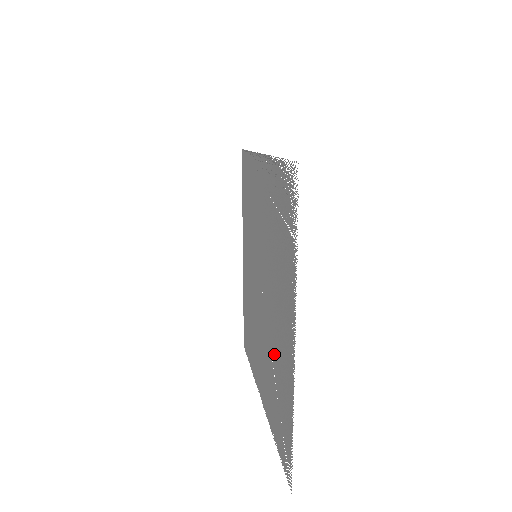
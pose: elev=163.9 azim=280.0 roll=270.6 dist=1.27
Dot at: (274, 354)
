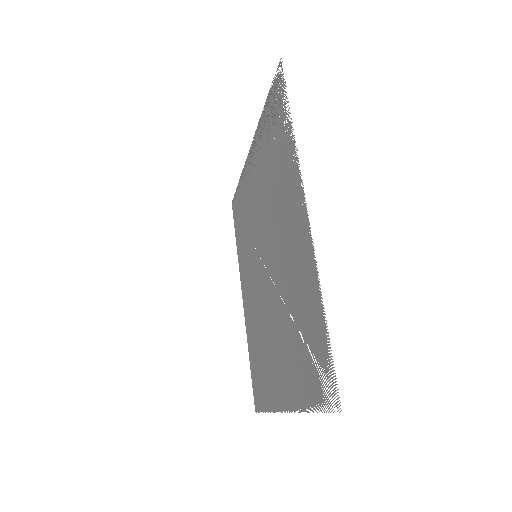
Dot at: (289, 294)
